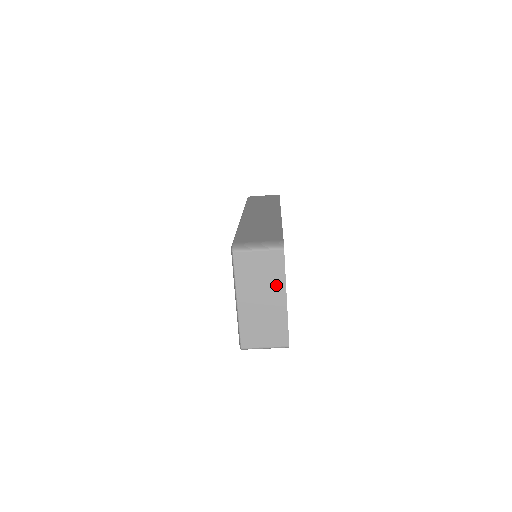
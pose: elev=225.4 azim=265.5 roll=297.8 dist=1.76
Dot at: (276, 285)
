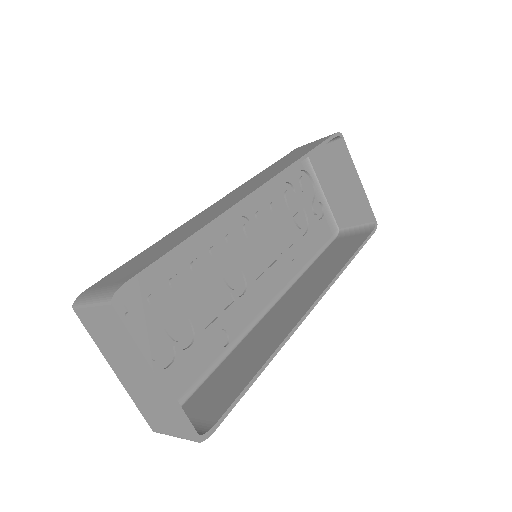
Dot at: (134, 355)
